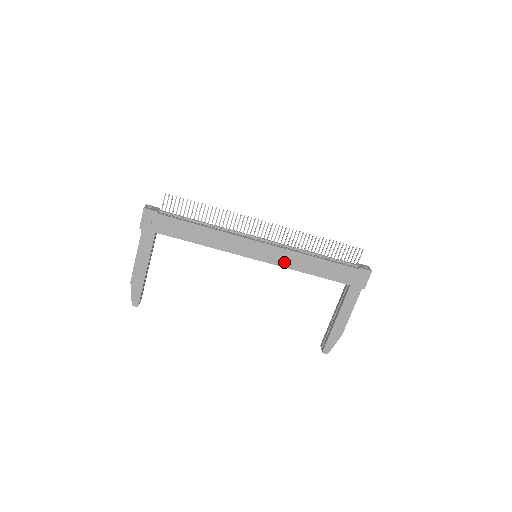
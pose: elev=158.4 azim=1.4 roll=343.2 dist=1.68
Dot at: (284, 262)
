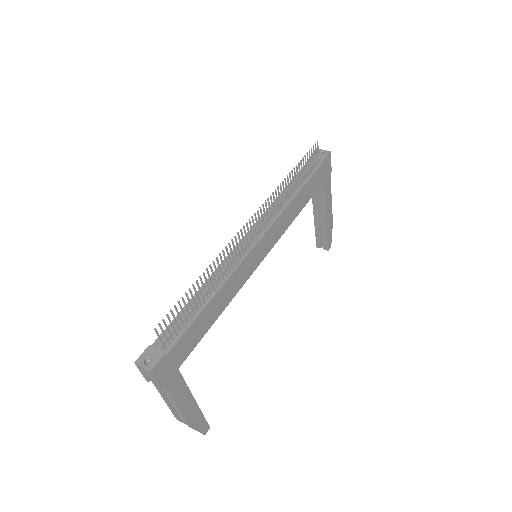
Dot at: (281, 231)
